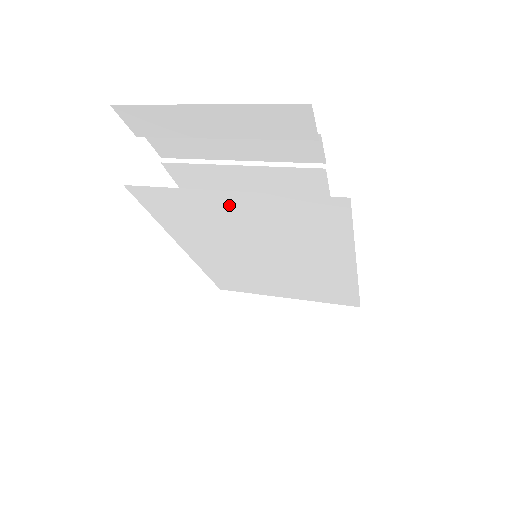
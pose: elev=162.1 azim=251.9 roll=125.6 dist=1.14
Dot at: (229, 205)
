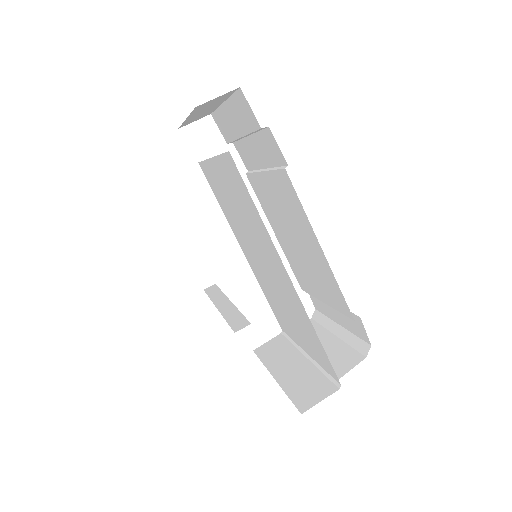
Dot at: (219, 177)
